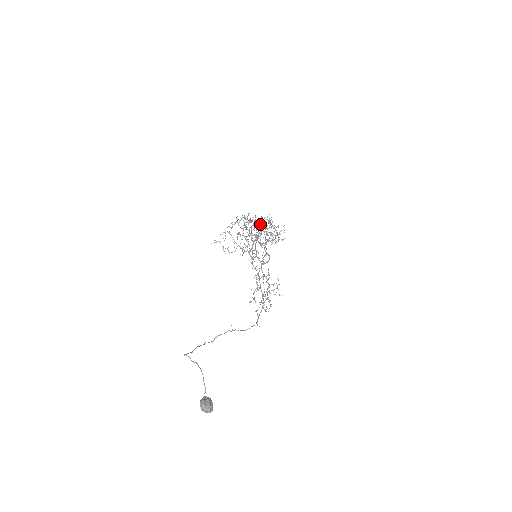
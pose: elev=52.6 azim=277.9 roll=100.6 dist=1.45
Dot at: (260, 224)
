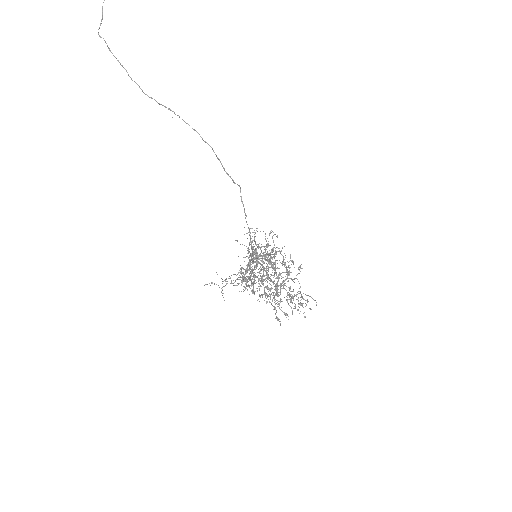
Dot at: occluded
